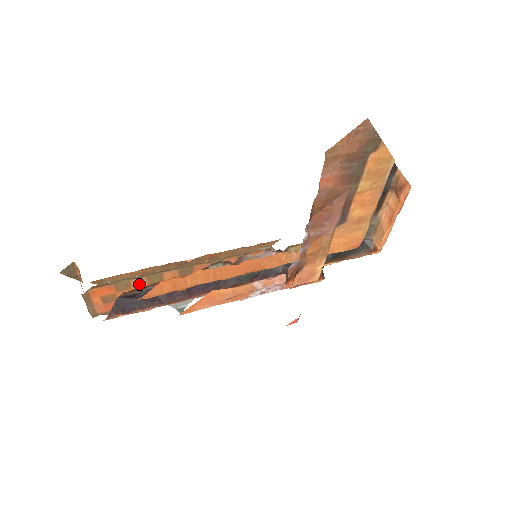
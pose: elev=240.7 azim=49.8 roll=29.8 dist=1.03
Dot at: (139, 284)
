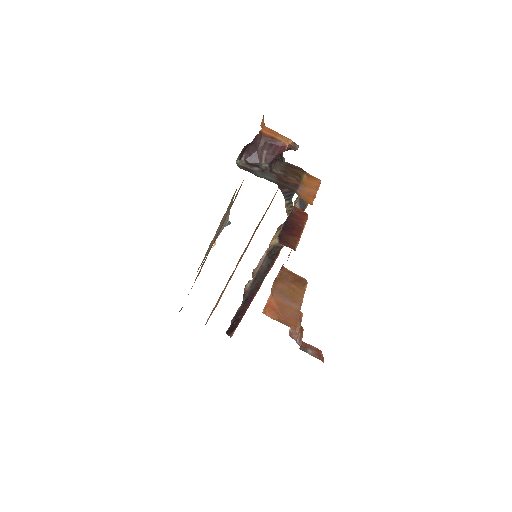
Dot at: (218, 301)
